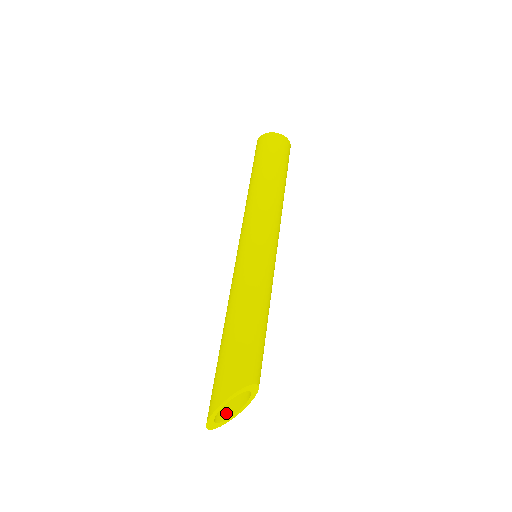
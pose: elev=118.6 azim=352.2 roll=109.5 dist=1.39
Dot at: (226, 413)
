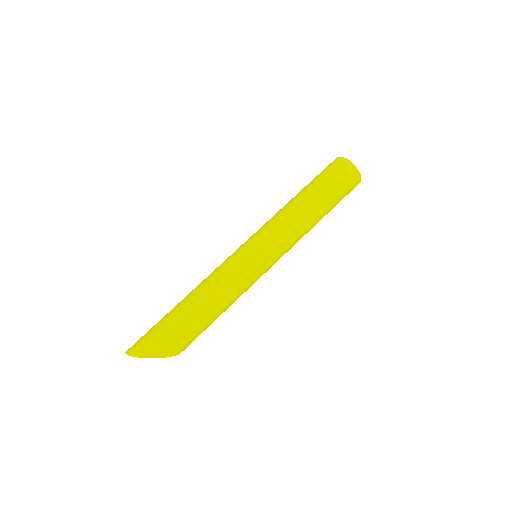
Dot at: occluded
